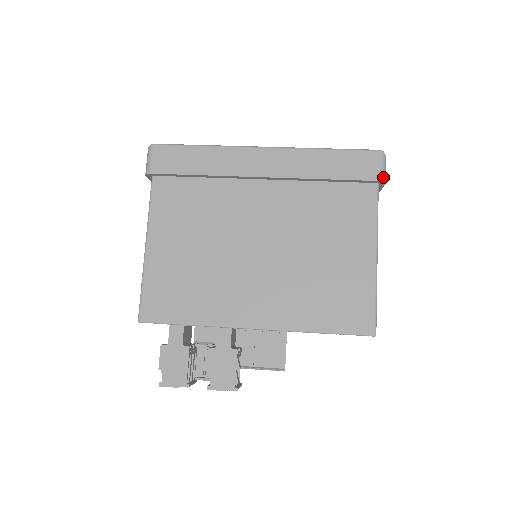
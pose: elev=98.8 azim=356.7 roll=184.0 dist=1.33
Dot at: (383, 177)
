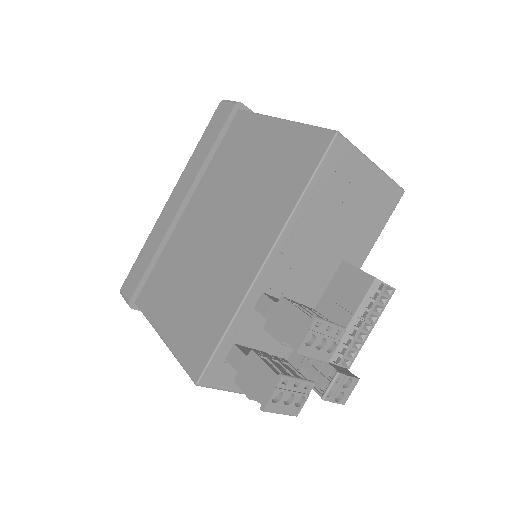
Dot at: (234, 103)
